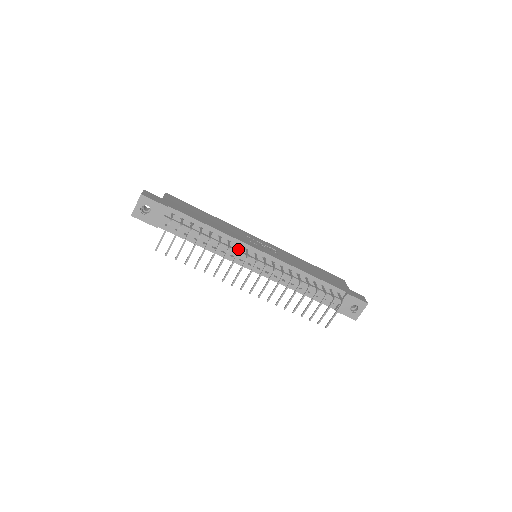
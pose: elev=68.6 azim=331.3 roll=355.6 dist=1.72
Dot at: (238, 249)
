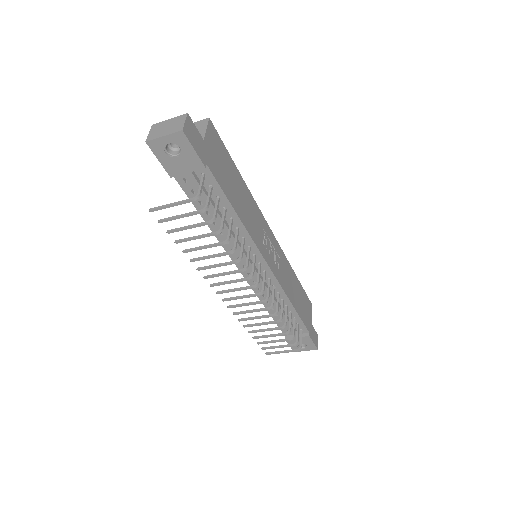
Dot at: occluded
